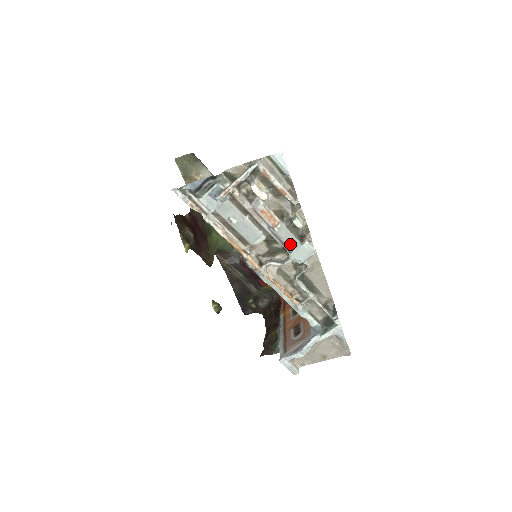
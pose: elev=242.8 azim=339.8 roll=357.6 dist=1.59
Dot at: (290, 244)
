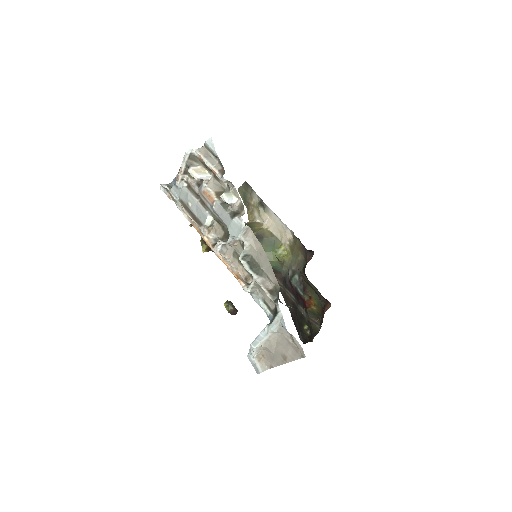
Dot at: (225, 220)
